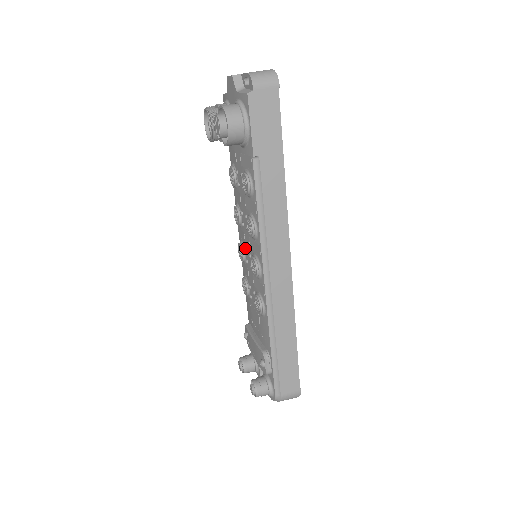
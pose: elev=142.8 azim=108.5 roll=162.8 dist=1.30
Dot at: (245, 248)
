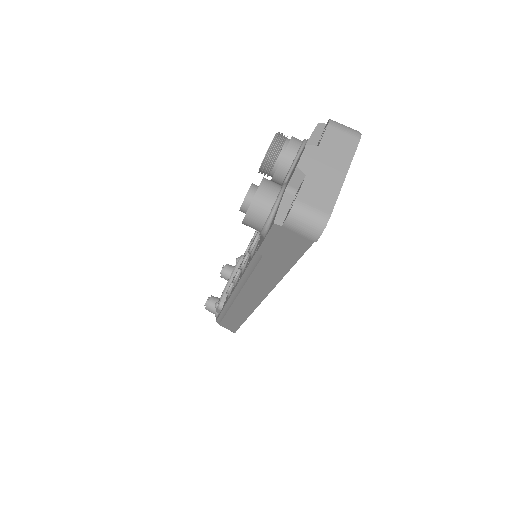
Dot at: occluded
